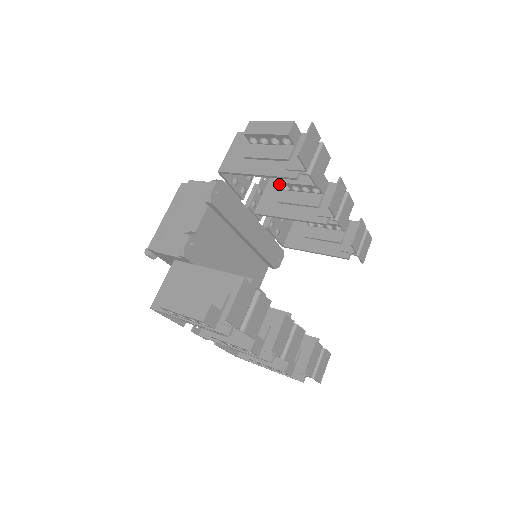
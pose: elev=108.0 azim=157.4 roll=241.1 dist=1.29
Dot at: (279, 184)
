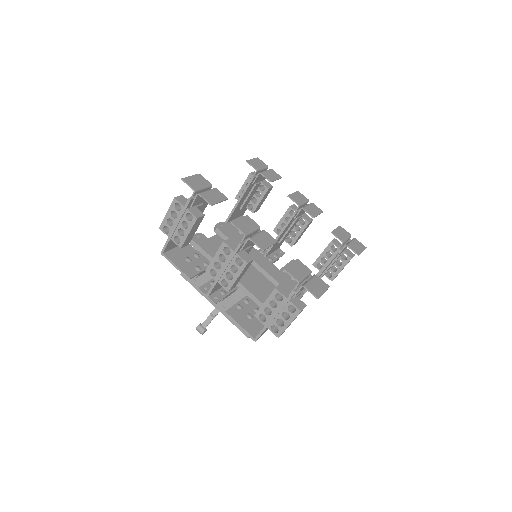
Dot at: (275, 232)
